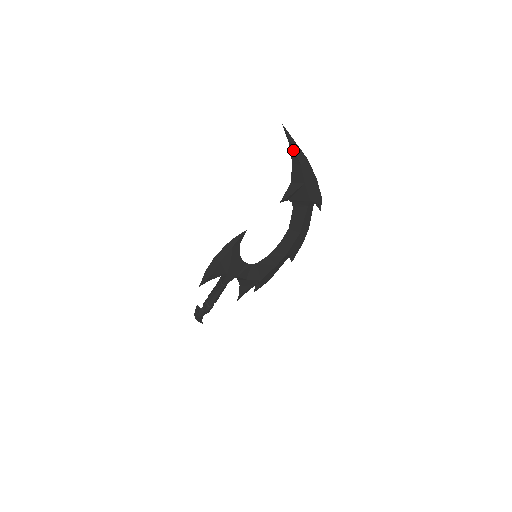
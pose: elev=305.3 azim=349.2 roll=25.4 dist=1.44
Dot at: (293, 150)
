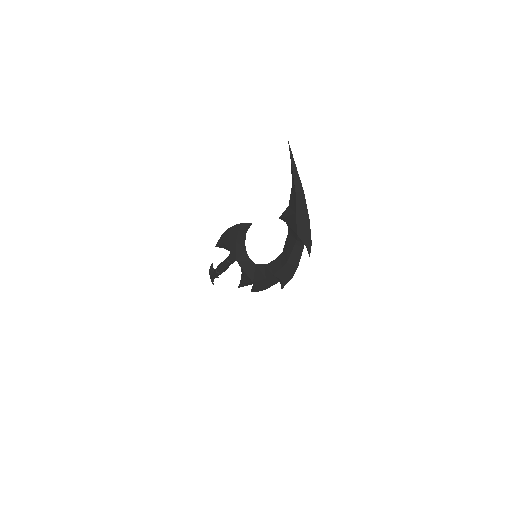
Dot at: (293, 173)
